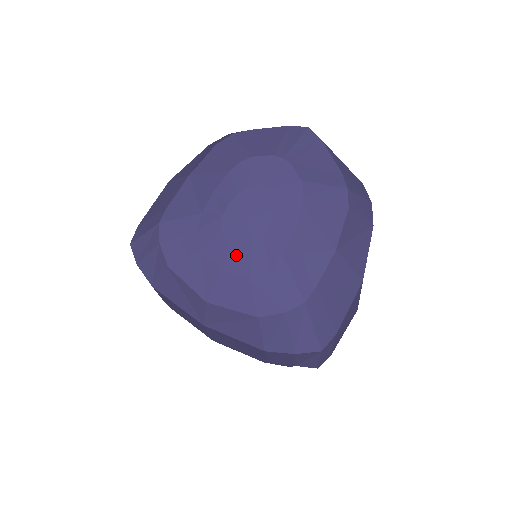
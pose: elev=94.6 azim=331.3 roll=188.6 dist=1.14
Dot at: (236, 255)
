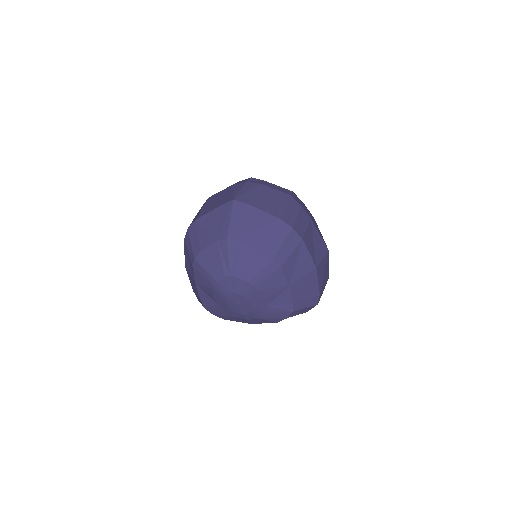
Dot at: (248, 316)
